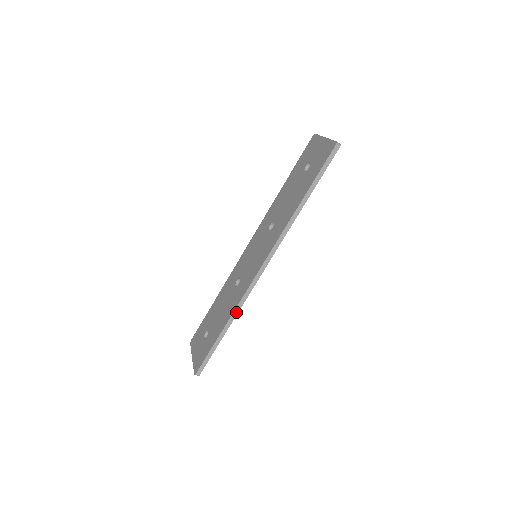
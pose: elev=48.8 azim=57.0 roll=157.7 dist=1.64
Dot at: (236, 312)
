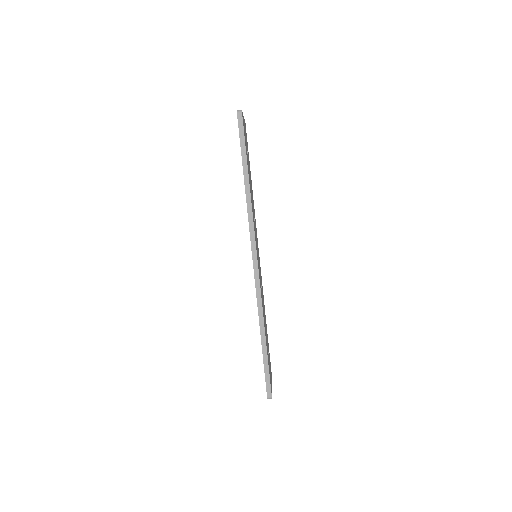
Dot at: (261, 315)
